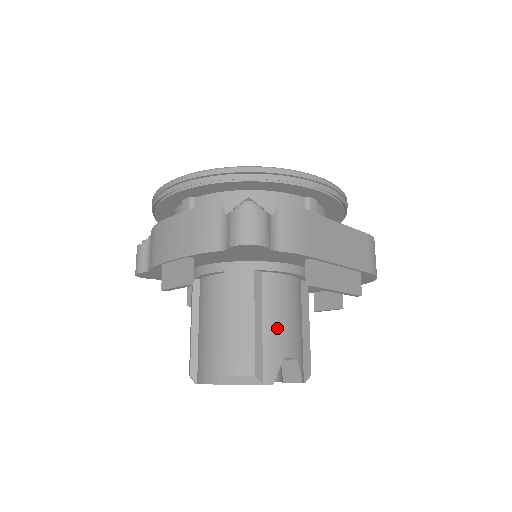
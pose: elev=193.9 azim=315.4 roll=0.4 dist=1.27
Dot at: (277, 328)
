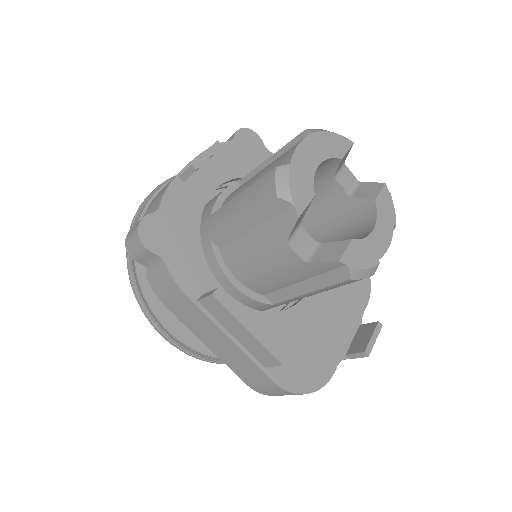
Dot at: occluded
